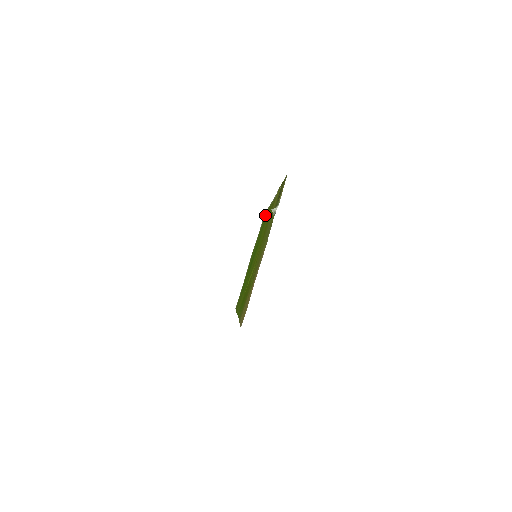
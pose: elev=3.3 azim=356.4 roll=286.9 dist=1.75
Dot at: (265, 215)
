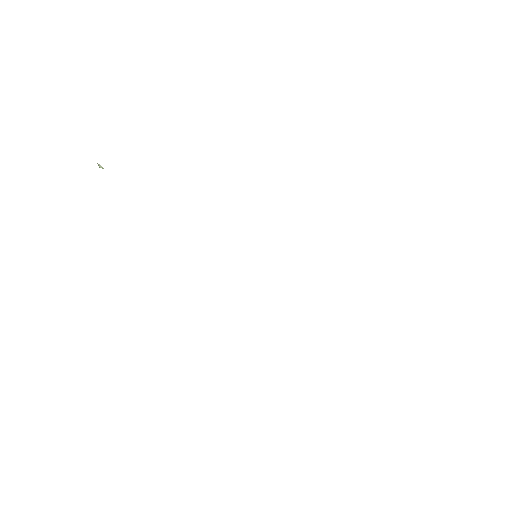
Dot at: occluded
